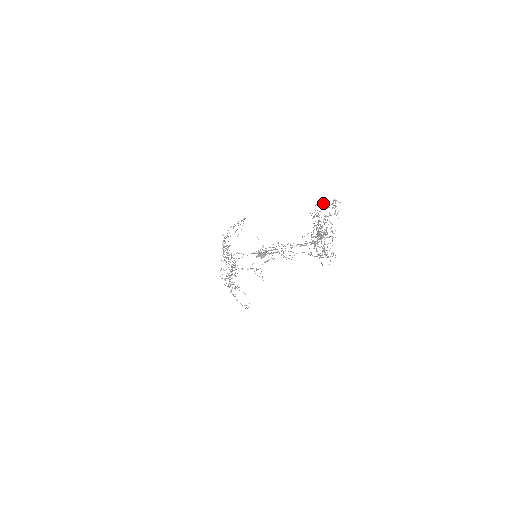
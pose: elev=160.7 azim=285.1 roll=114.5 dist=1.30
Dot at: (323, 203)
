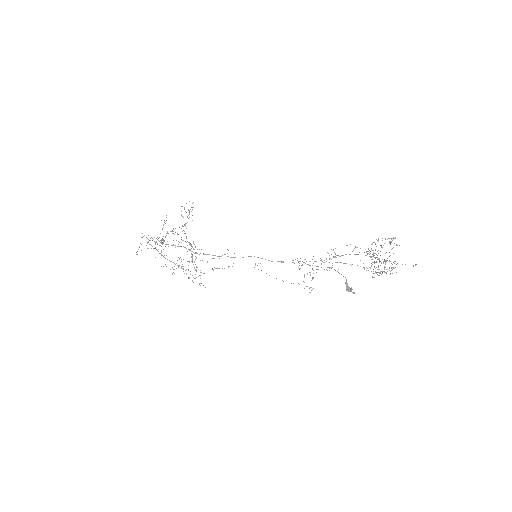
Dot at: (397, 245)
